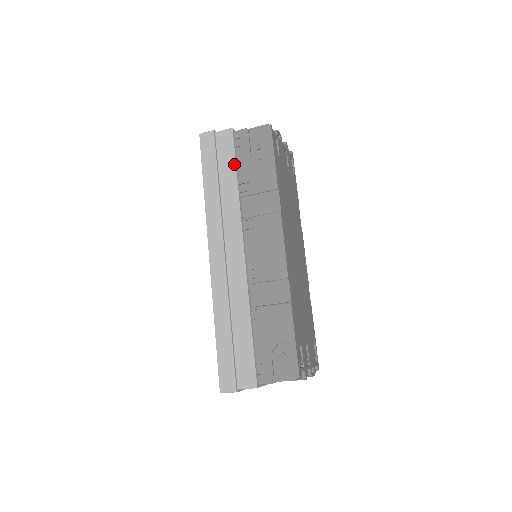
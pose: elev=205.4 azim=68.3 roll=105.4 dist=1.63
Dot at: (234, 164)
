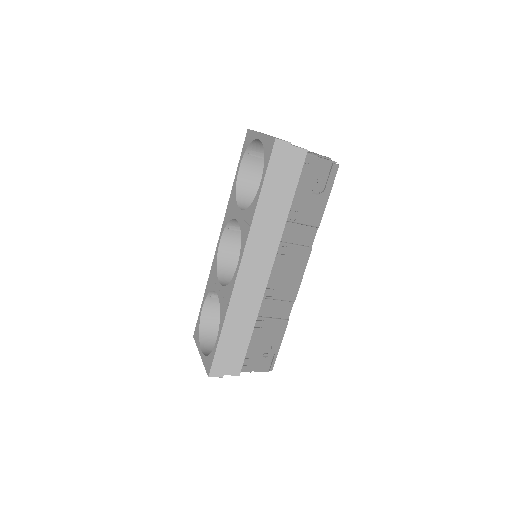
Dot at: (295, 189)
